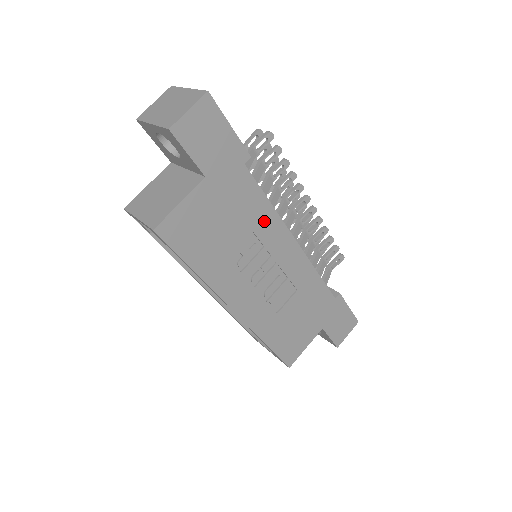
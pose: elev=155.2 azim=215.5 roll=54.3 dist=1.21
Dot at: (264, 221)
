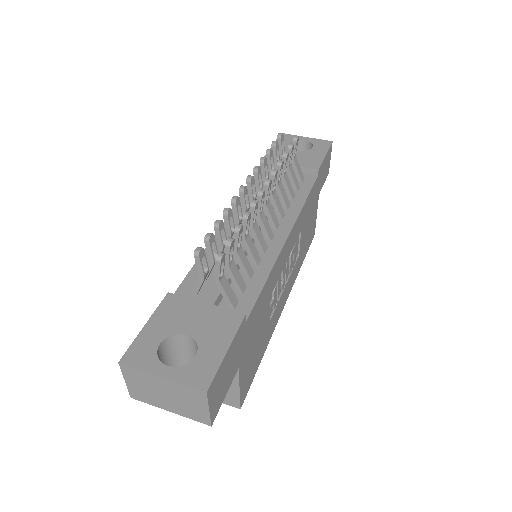
Dot at: (271, 284)
